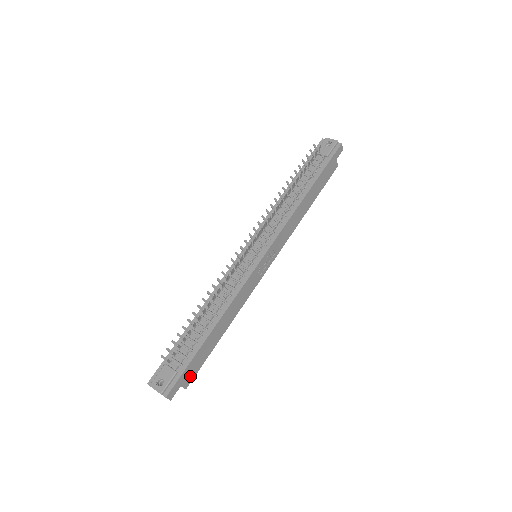
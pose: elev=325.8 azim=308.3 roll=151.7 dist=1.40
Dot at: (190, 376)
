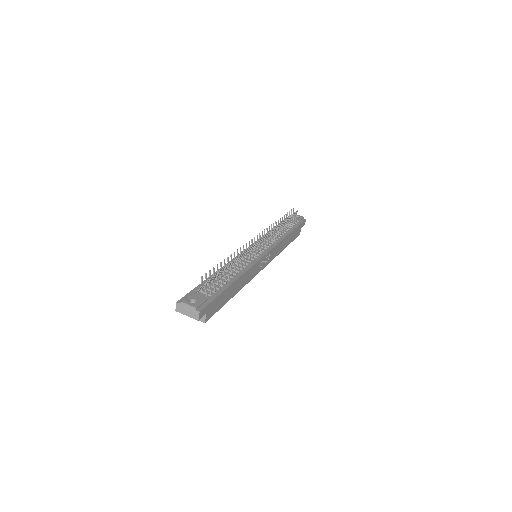
Dot at: (211, 312)
